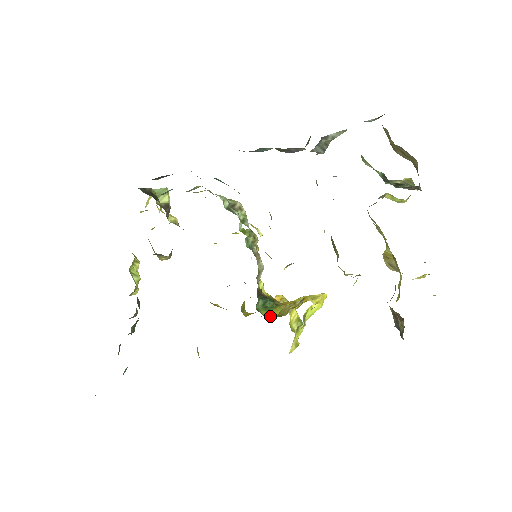
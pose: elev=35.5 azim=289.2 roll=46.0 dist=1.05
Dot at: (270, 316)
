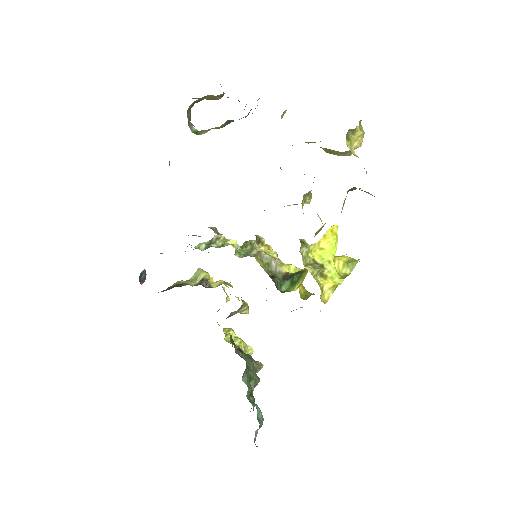
Dot at: (298, 287)
